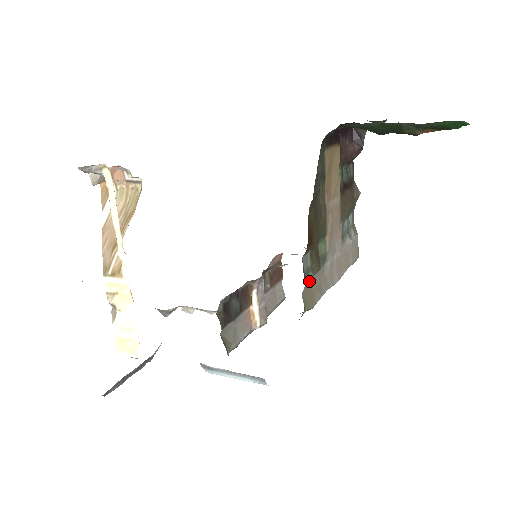
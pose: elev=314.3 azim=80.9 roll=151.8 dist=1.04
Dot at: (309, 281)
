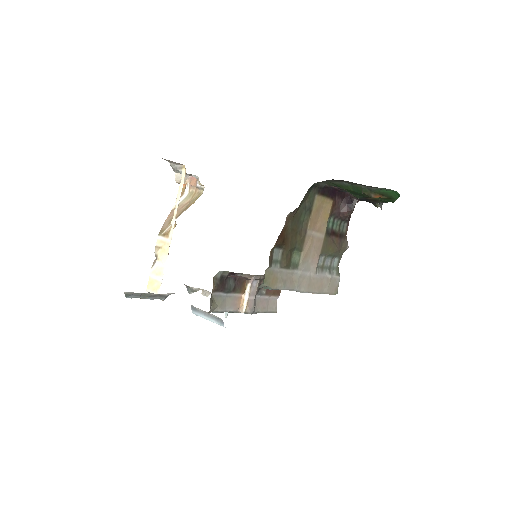
Dot at: (275, 268)
